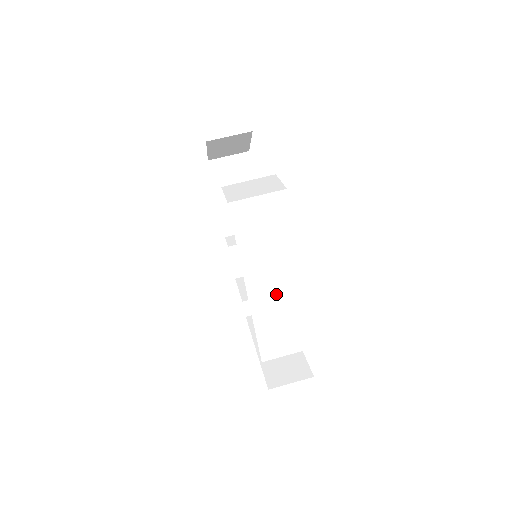
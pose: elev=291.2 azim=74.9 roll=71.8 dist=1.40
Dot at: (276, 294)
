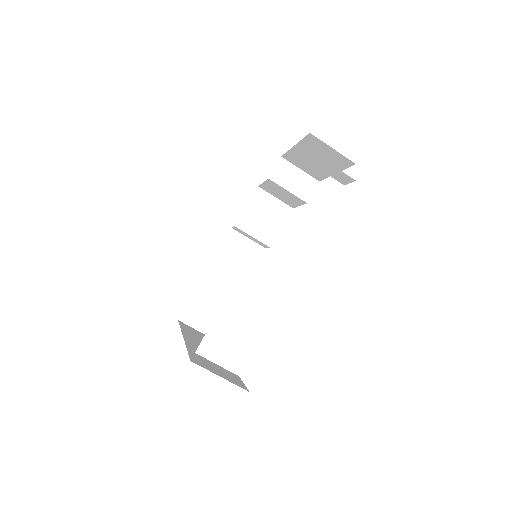
Dot at: occluded
